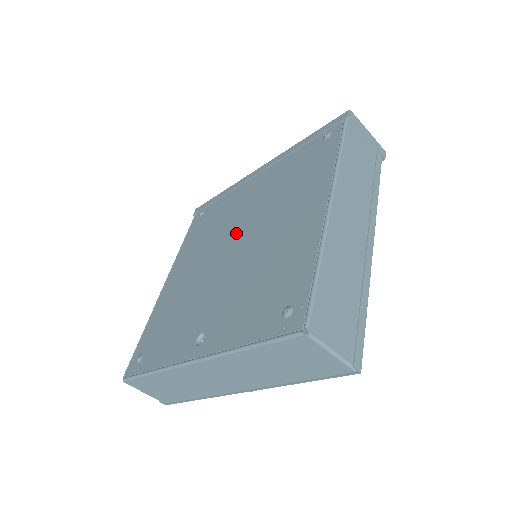
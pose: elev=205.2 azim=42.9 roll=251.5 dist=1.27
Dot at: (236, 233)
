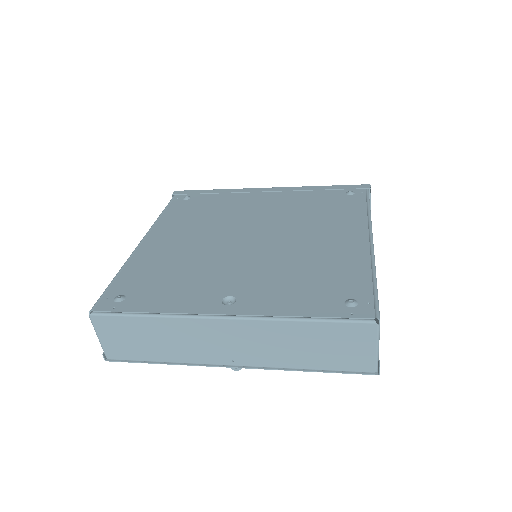
Dot at: (252, 228)
